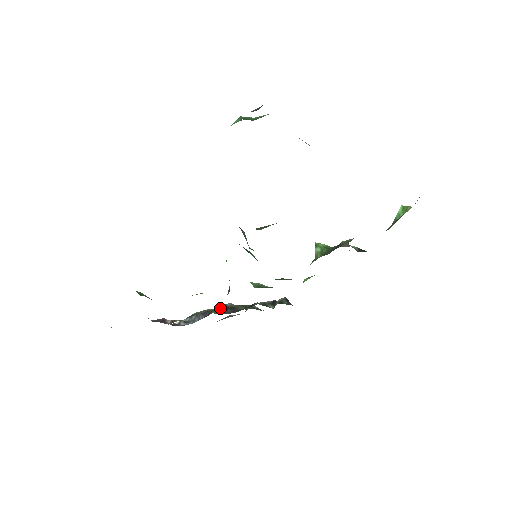
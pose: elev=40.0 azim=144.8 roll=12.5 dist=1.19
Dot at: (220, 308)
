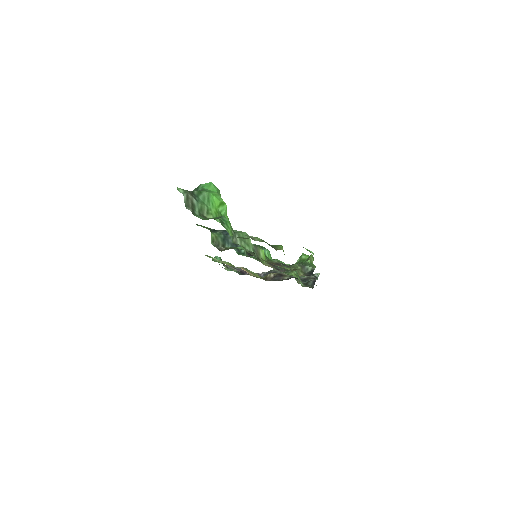
Dot at: (270, 275)
